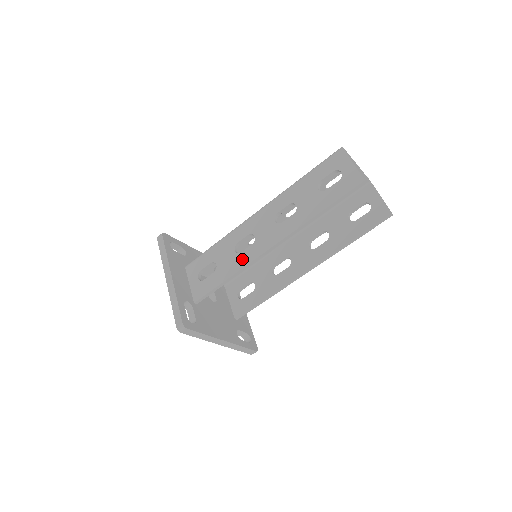
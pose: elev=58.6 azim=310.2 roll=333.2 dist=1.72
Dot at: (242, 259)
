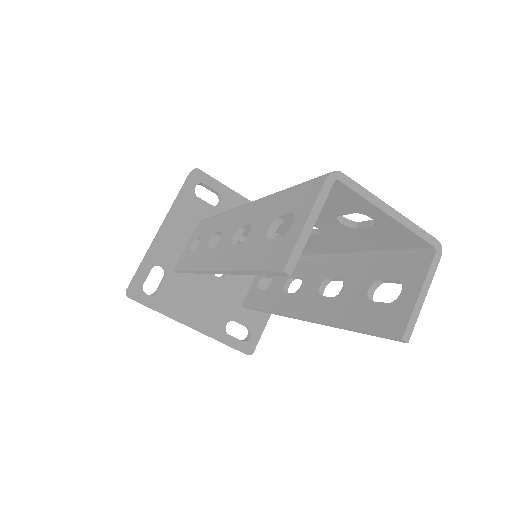
Dot at: (201, 259)
